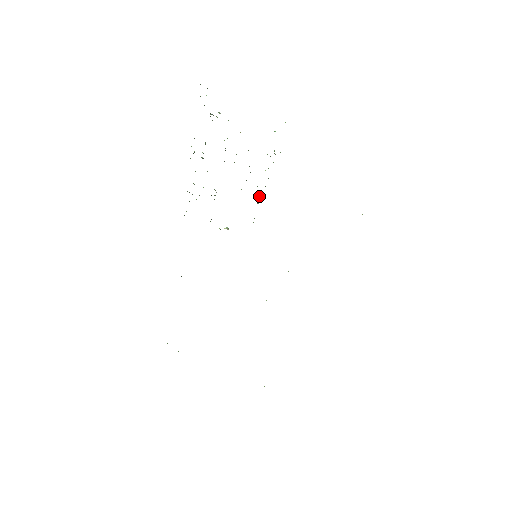
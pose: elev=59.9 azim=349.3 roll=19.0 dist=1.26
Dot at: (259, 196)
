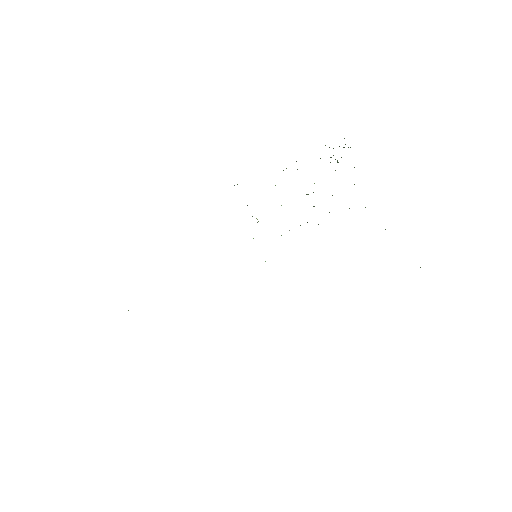
Dot at: occluded
